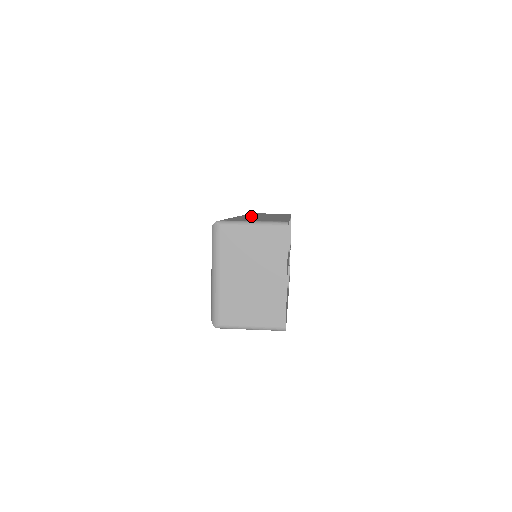
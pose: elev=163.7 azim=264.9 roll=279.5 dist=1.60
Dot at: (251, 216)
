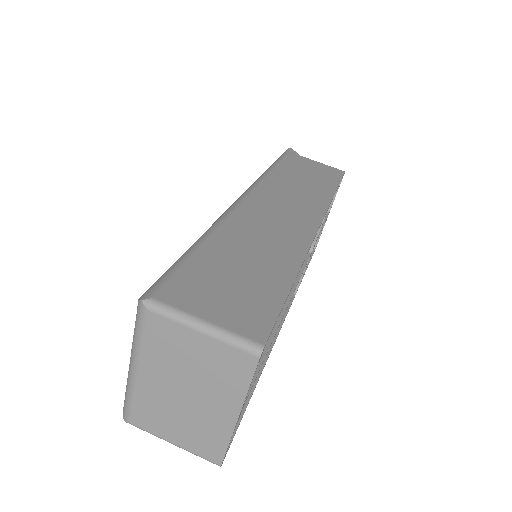
Dot at: (257, 214)
